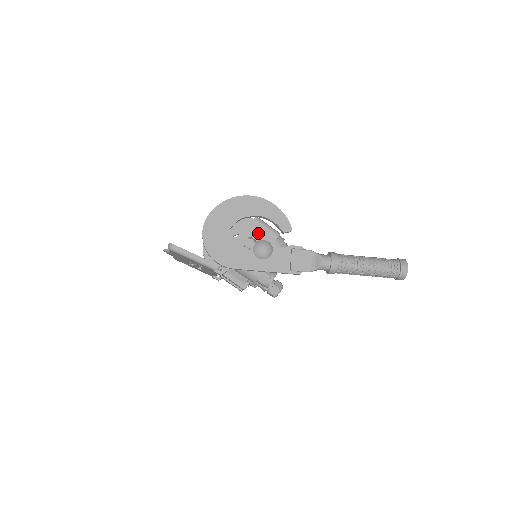
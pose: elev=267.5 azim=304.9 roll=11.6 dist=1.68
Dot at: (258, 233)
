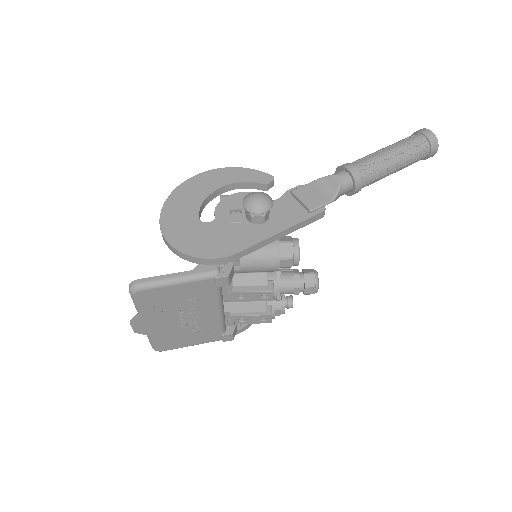
Dot at: (237, 201)
